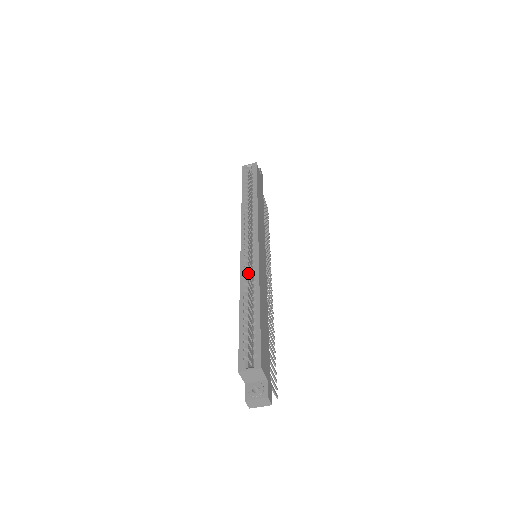
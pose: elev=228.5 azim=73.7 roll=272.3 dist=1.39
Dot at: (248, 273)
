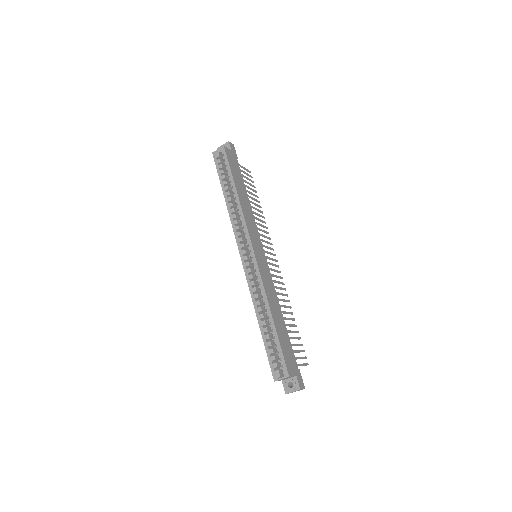
Dot at: (255, 285)
